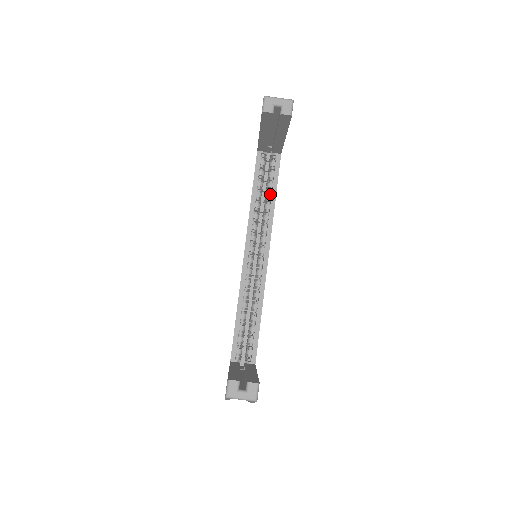
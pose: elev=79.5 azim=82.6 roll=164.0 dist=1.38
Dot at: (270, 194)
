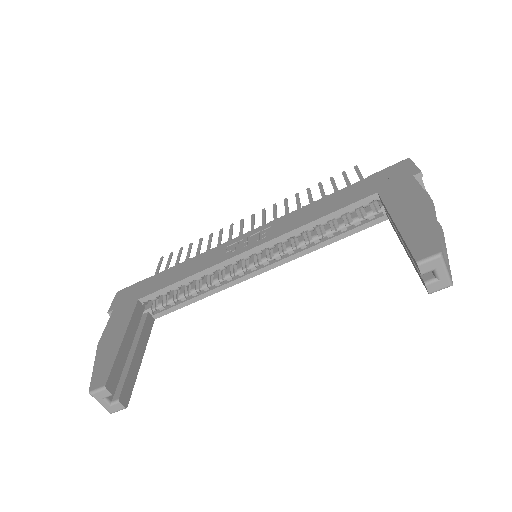
Dot at: (333, 234)
